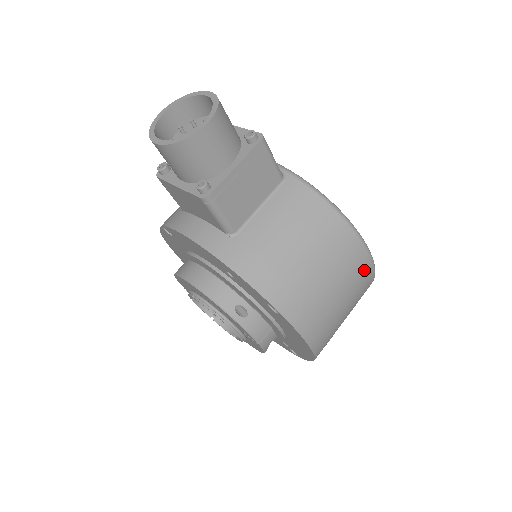
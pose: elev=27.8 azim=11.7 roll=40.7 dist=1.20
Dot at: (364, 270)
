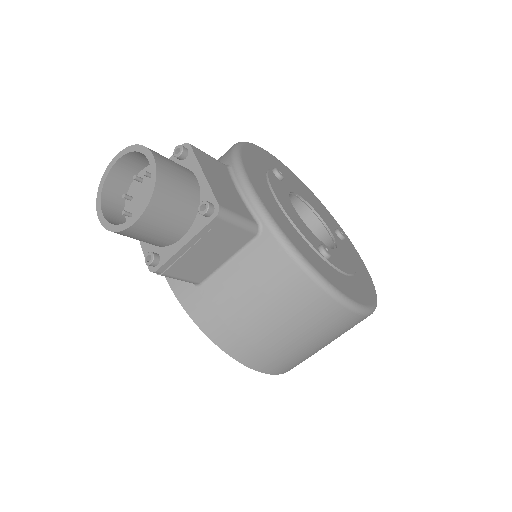
Dot at: (348, 322)
